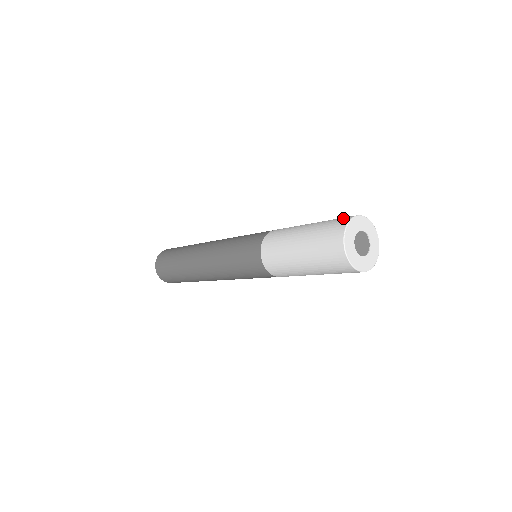
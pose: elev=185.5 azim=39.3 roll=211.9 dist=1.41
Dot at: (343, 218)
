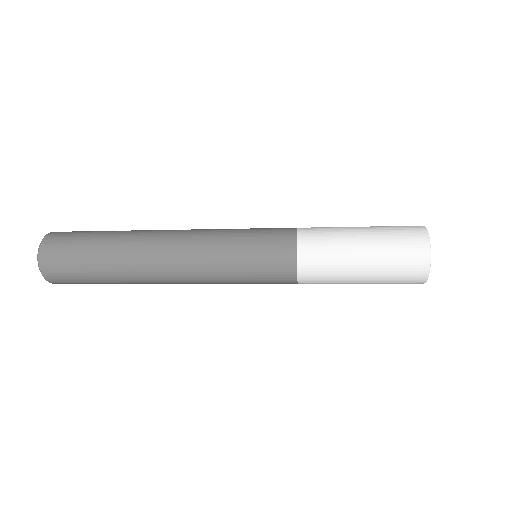
Dot at: (416, 245)
